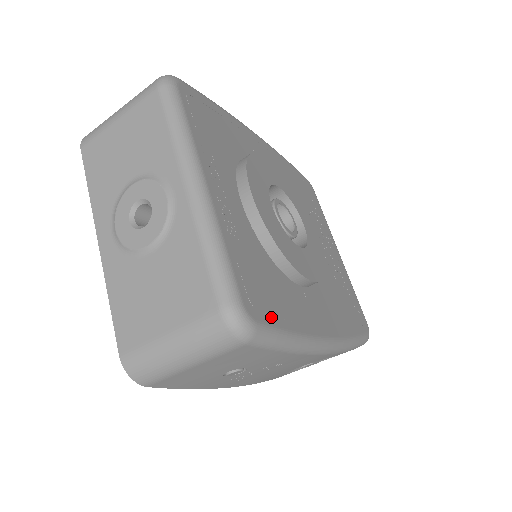
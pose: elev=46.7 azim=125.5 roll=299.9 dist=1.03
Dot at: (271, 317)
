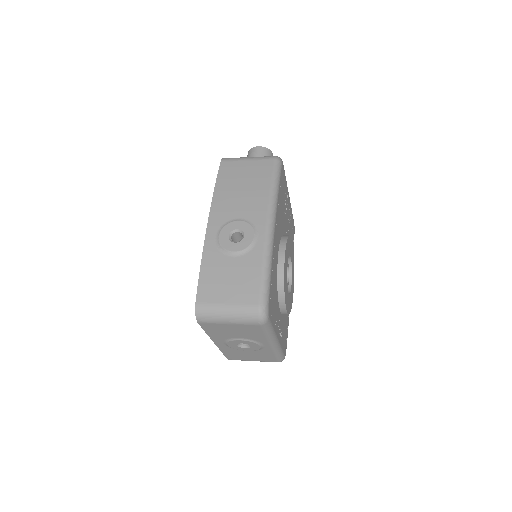
Dot at: occluded
